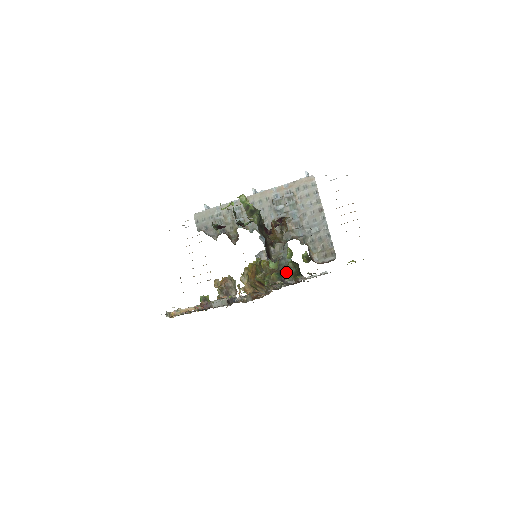
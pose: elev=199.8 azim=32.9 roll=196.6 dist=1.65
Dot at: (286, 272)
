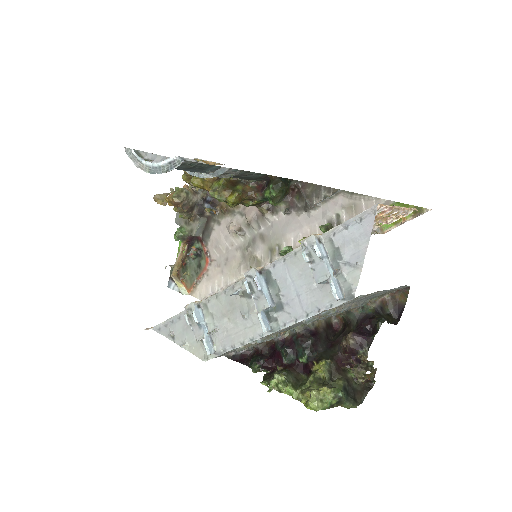
Dot at: occluded
